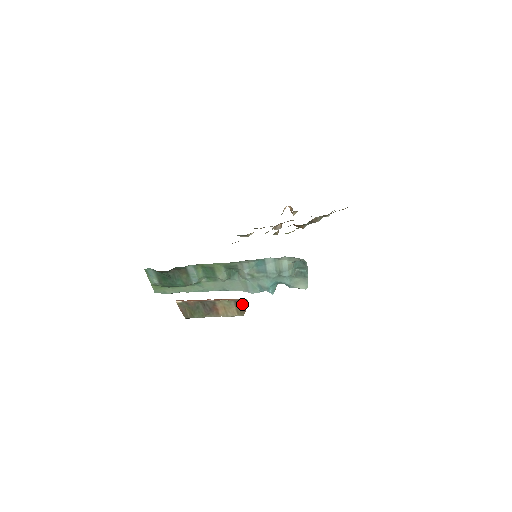
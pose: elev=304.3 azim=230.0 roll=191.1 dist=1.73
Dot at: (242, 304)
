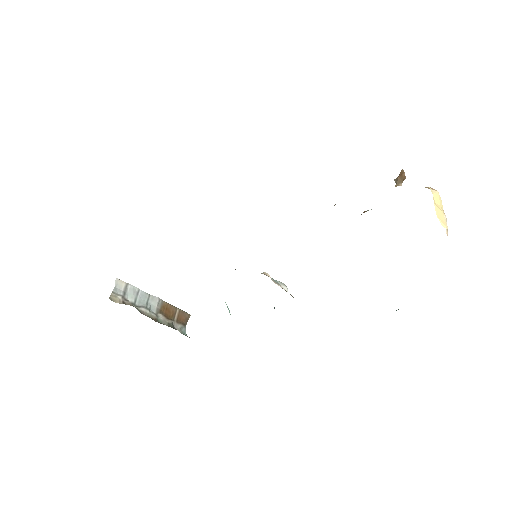
Dot at: (180, 321)
